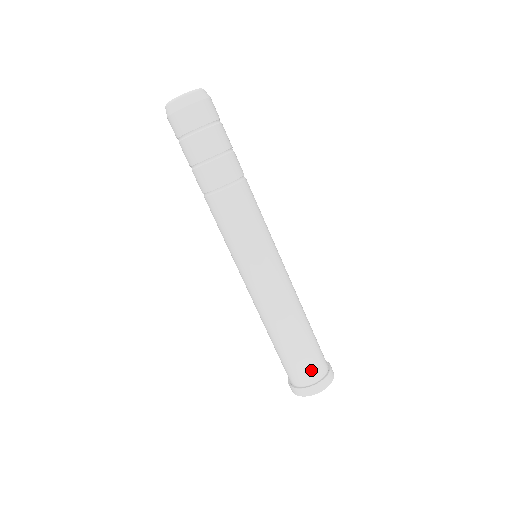
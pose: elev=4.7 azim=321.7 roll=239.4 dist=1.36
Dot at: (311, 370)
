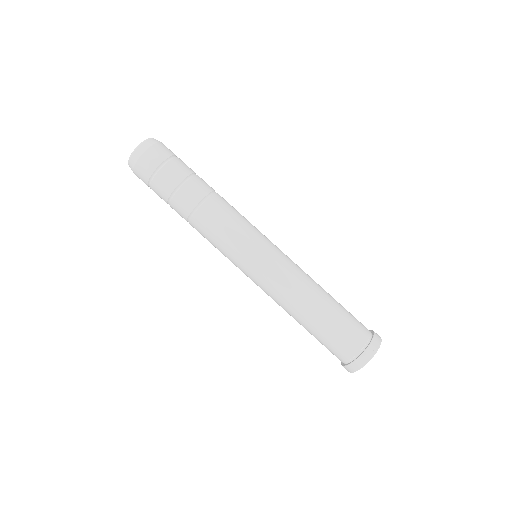
Dot at: (349, 343)
